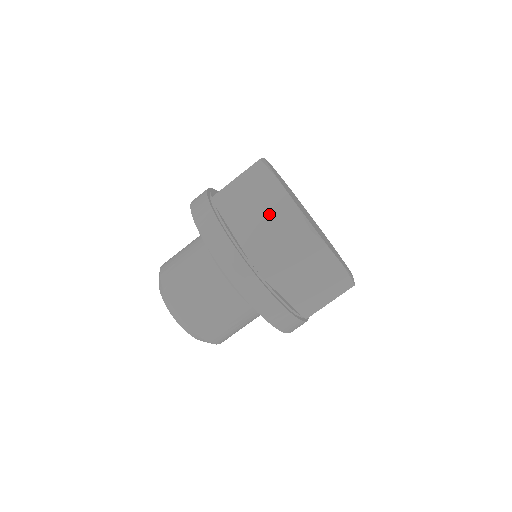
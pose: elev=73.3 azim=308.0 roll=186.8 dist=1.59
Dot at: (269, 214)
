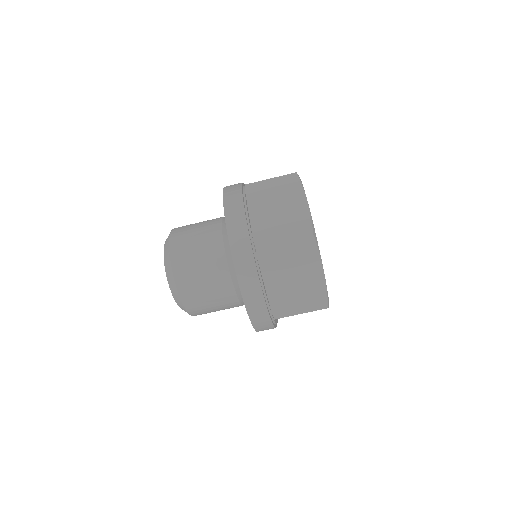
Dot at: (302, 284)
